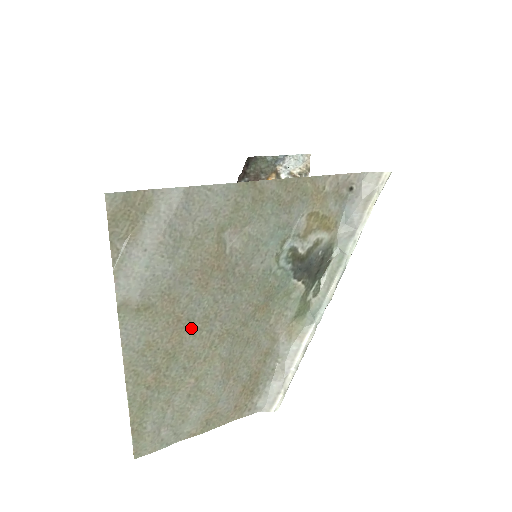
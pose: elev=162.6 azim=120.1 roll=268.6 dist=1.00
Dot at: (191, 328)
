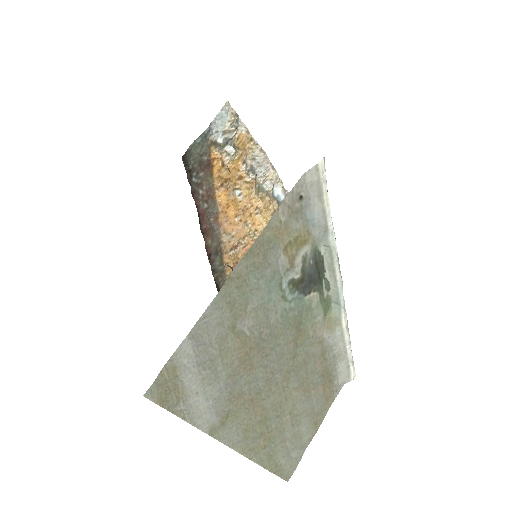
Dot at: (263, 395)
